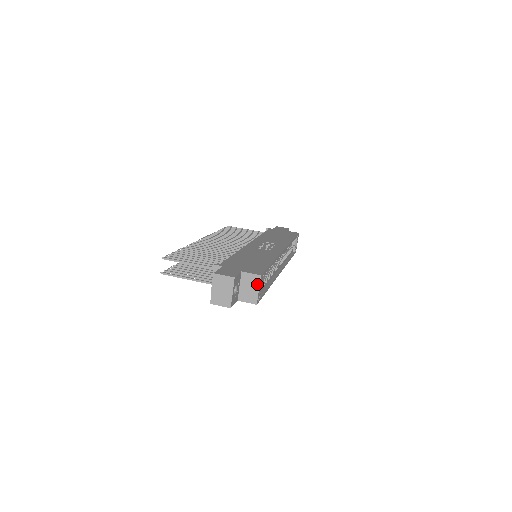
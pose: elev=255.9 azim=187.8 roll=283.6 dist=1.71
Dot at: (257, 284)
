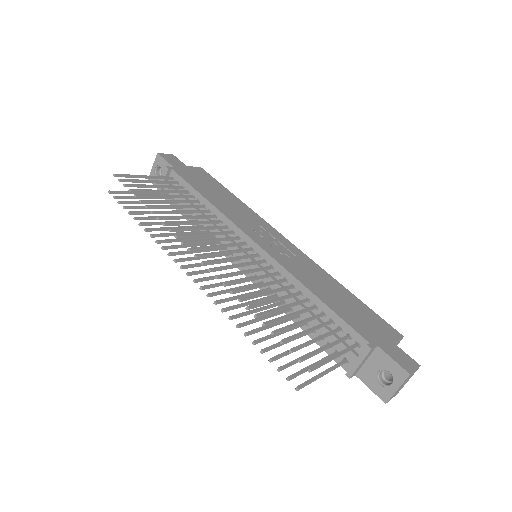
Dot at: occluded
